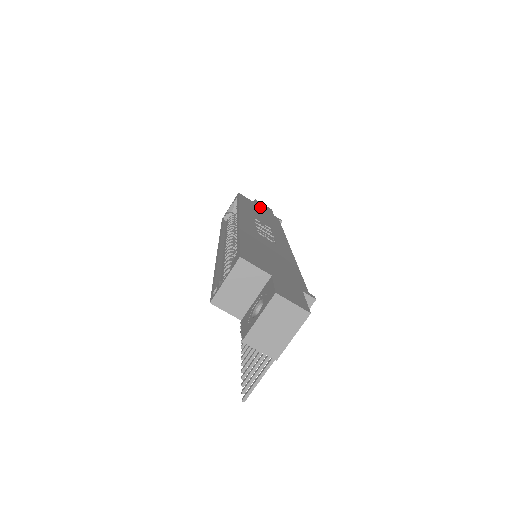
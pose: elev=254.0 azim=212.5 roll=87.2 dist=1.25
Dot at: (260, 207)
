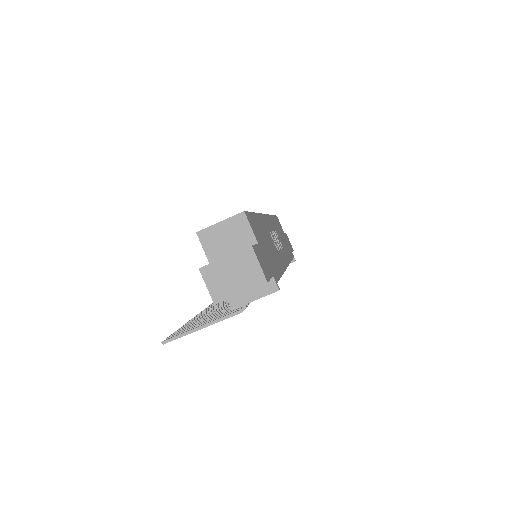
Dot at: (286, 238)
